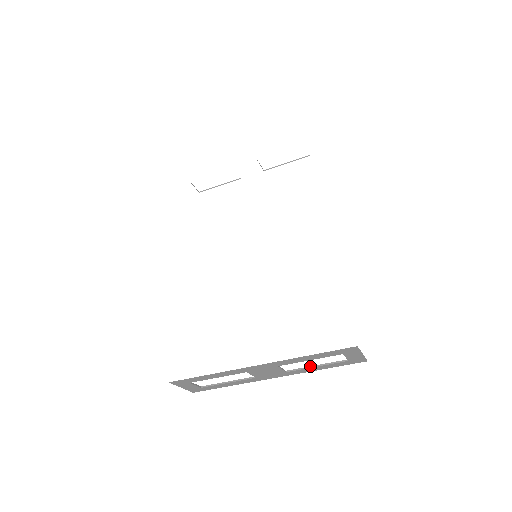
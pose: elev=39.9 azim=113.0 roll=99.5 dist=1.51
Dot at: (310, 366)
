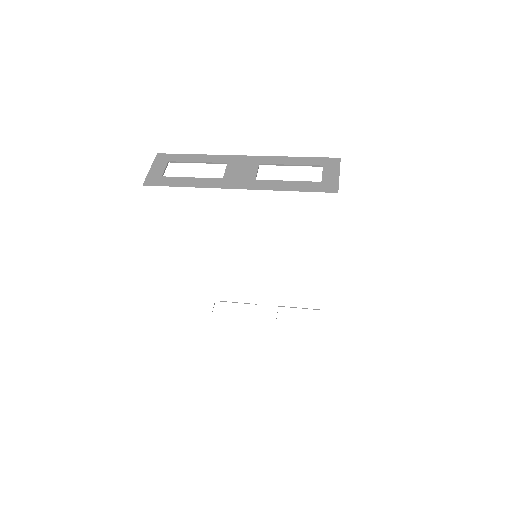
Dot at: occluded
